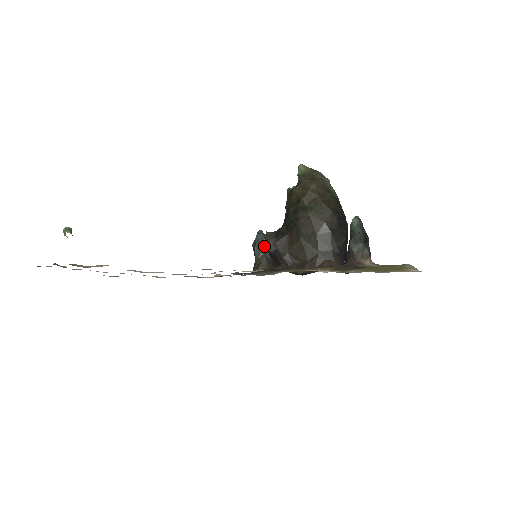
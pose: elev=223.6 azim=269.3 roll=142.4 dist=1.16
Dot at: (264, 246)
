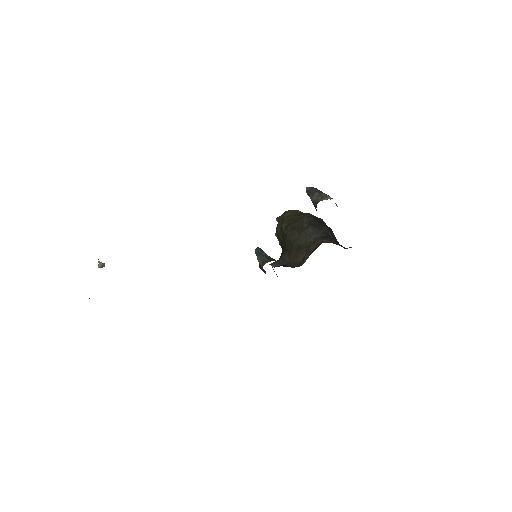
Dot at: (262, 253)
